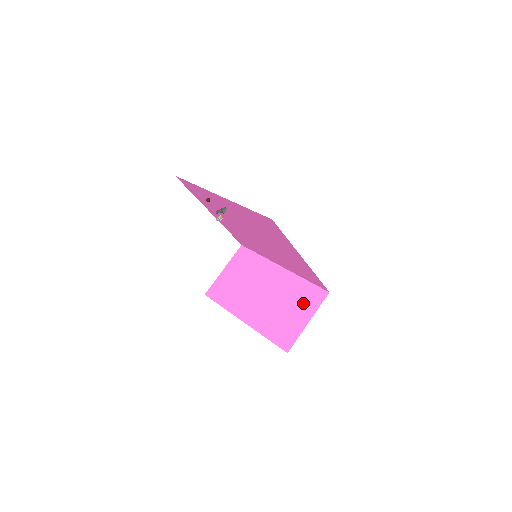
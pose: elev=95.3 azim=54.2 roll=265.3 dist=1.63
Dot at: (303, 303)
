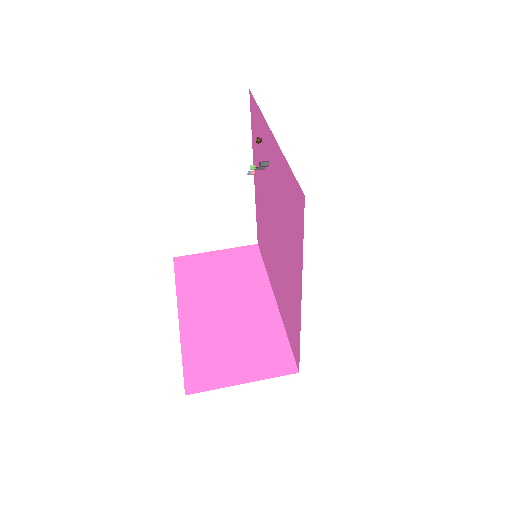
Dot at: (259, 357)
